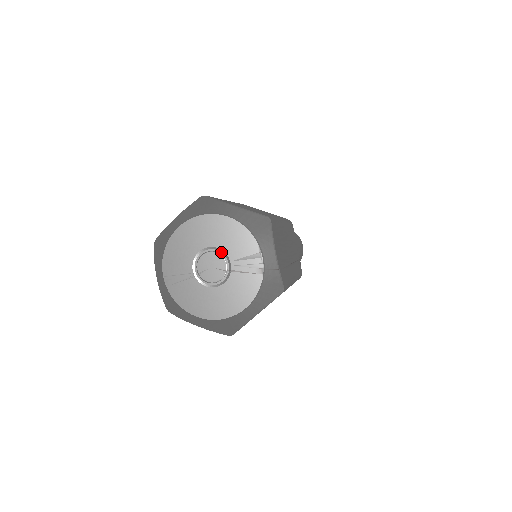
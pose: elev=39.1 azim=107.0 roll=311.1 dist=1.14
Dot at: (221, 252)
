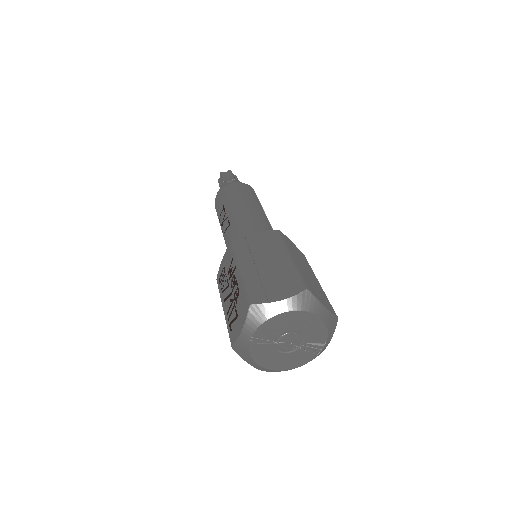
Dot at: (301, 336)
